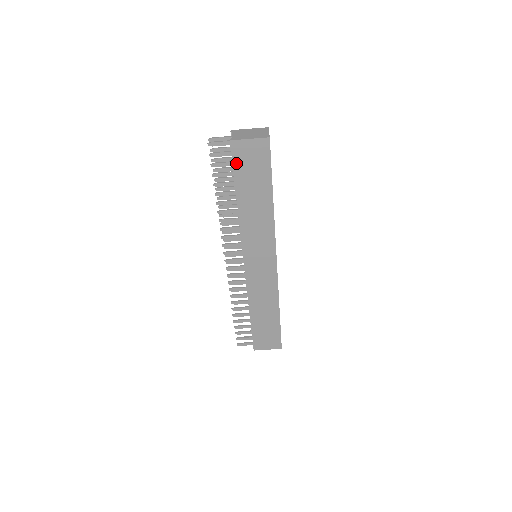
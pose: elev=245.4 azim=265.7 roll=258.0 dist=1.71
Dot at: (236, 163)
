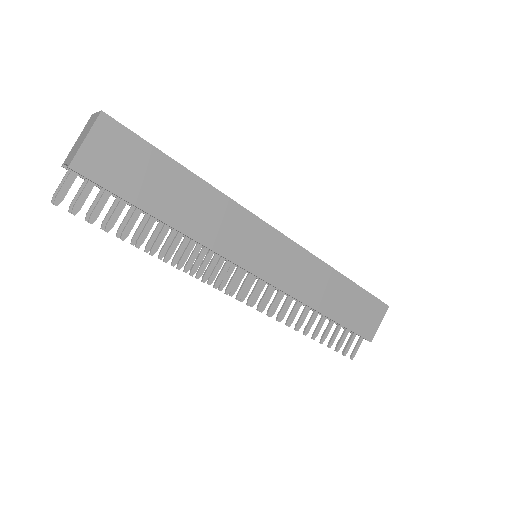
Dot at: (108, 184)
